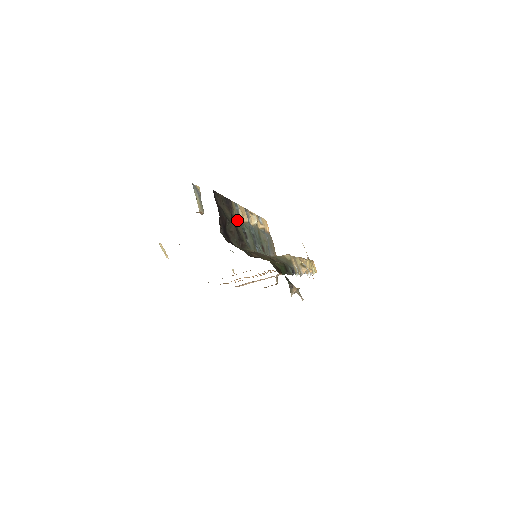
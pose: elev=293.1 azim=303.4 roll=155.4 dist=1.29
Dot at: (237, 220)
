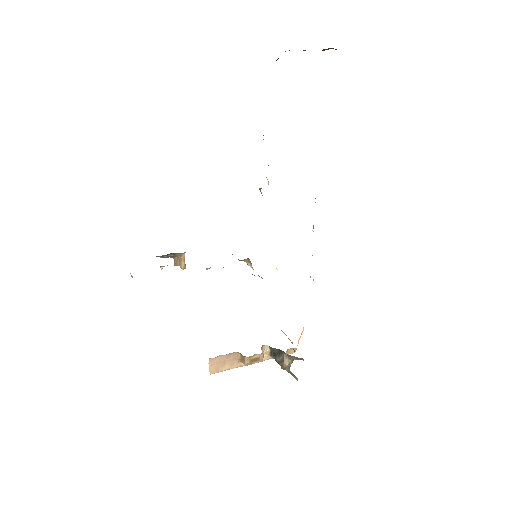
Dot at: occluded
